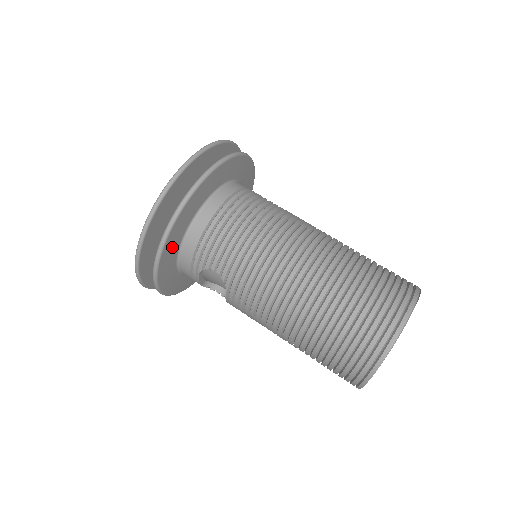
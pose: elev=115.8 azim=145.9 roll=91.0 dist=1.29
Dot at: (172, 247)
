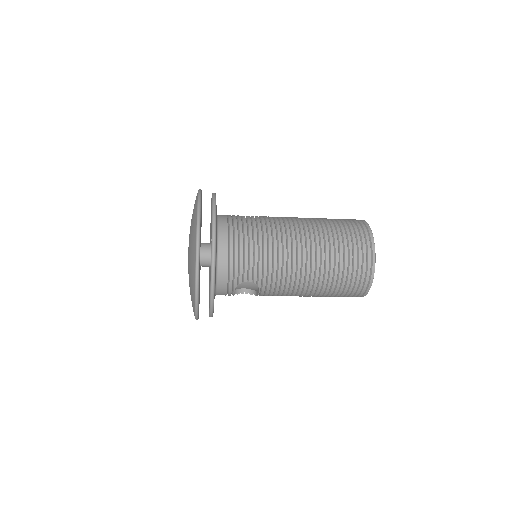
Dot at: occluded
